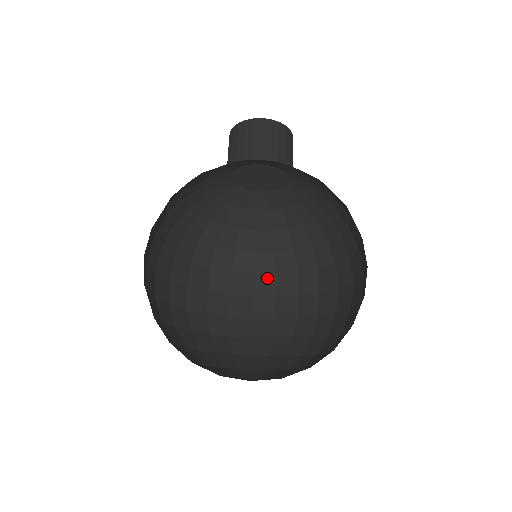
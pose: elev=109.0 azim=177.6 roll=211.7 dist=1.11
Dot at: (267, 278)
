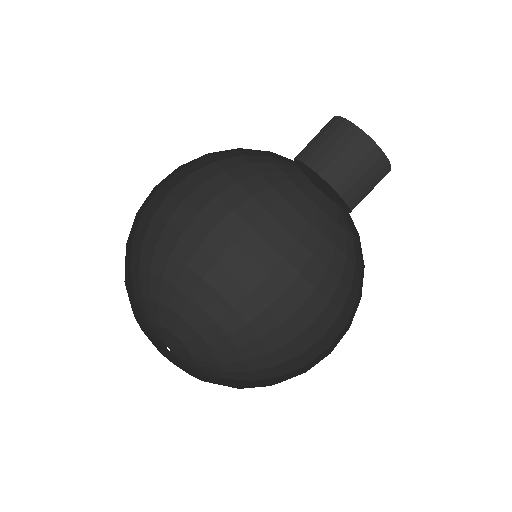
Dot at: (240, 222)
